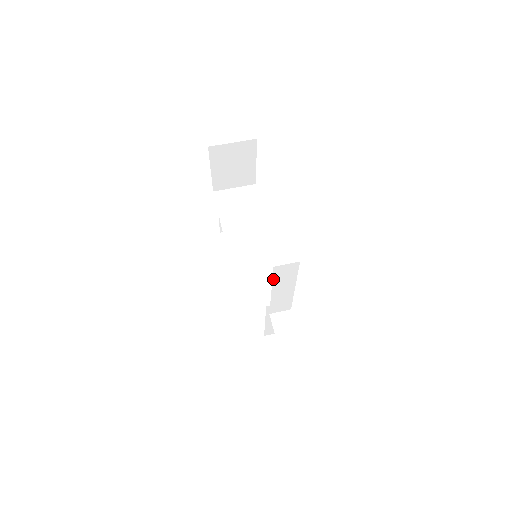
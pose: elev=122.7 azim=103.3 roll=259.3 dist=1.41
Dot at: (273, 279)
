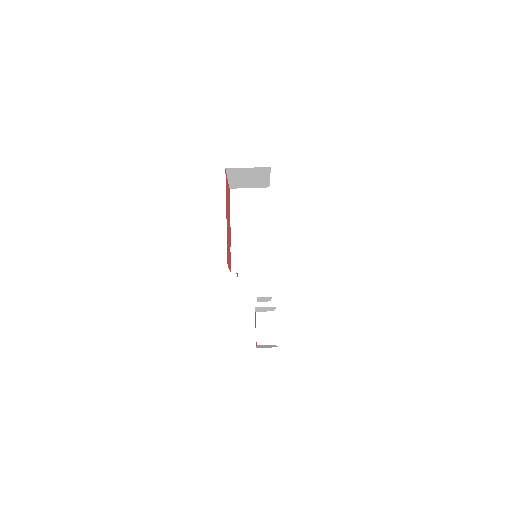
Dot at: (256, 308)
